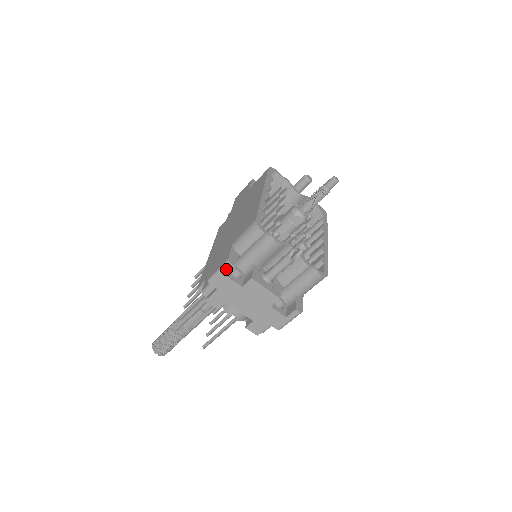
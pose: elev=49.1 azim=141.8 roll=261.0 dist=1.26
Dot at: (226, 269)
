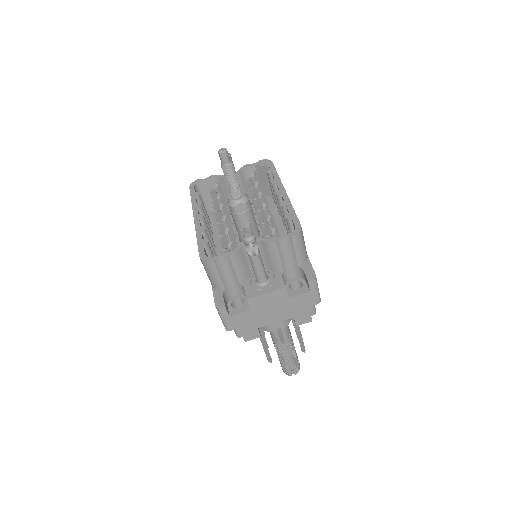
Dot at: (223, 313)
